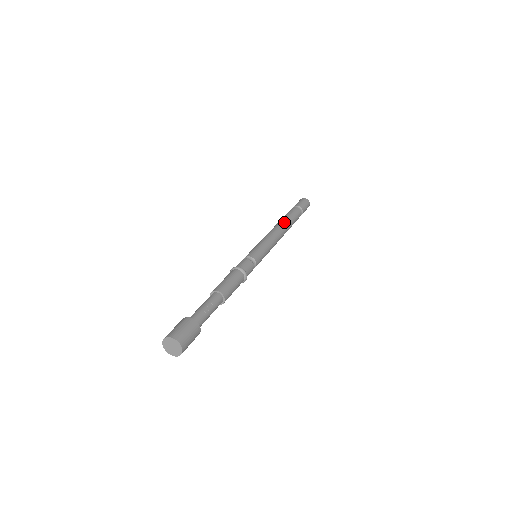
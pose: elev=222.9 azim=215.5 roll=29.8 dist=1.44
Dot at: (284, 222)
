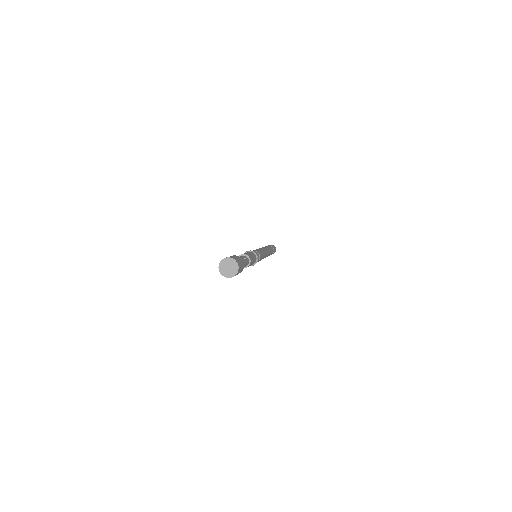
Dot at: occluded
